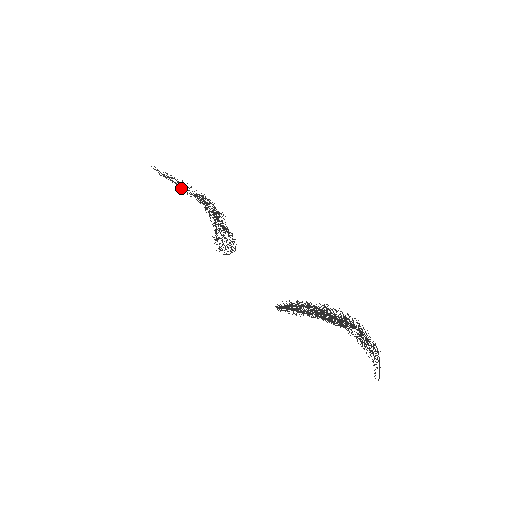
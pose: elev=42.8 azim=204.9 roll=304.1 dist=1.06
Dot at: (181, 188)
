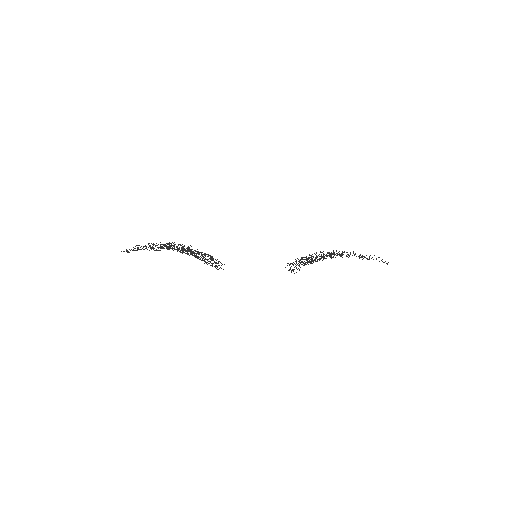
Dot at: (149, 250)
